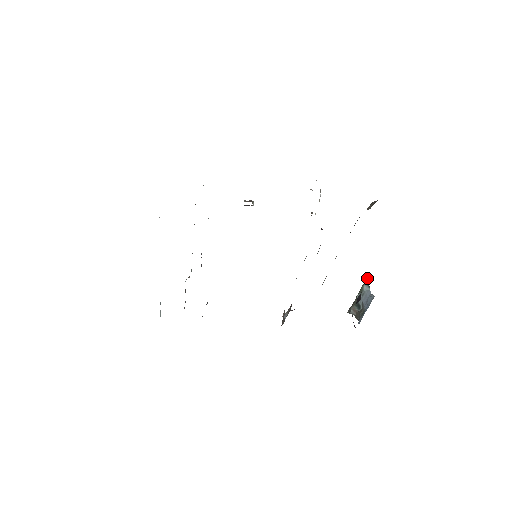
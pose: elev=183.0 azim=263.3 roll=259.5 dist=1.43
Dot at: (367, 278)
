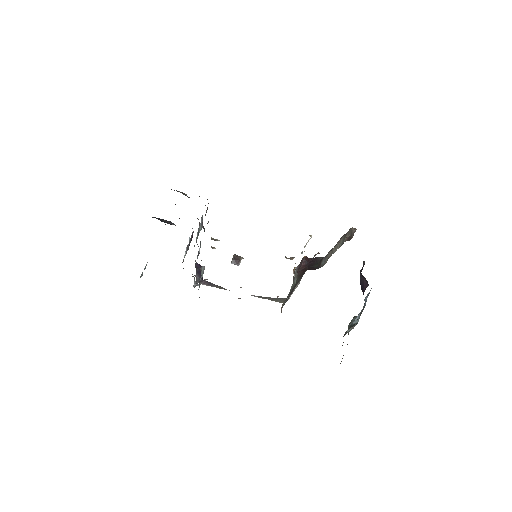
Dot at: occluded
